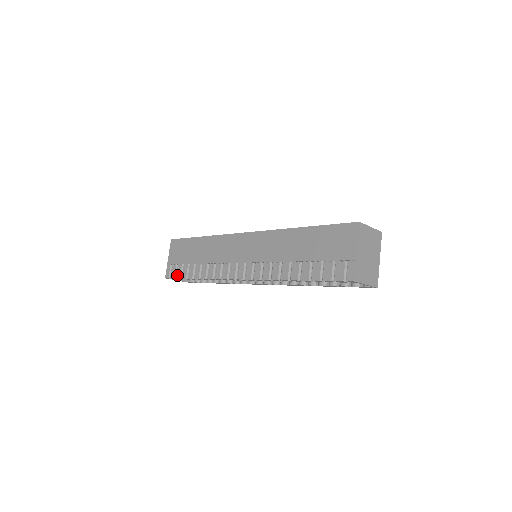
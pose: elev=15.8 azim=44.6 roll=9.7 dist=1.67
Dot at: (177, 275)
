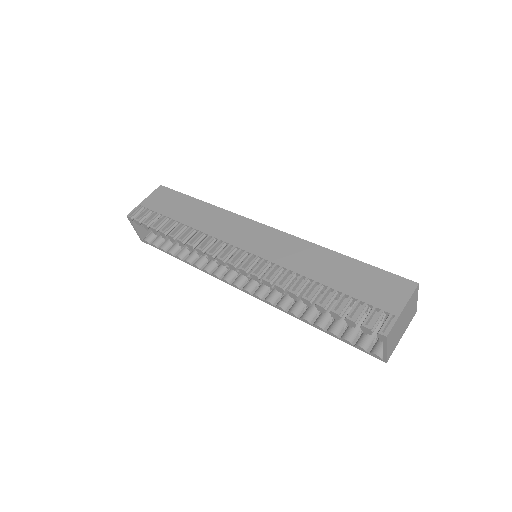
Dot at: (145, 221)
